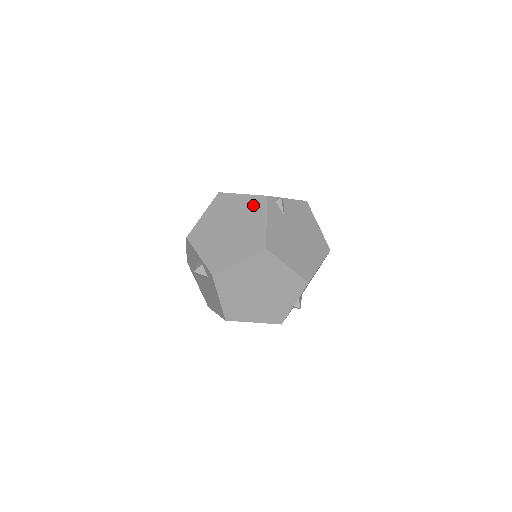
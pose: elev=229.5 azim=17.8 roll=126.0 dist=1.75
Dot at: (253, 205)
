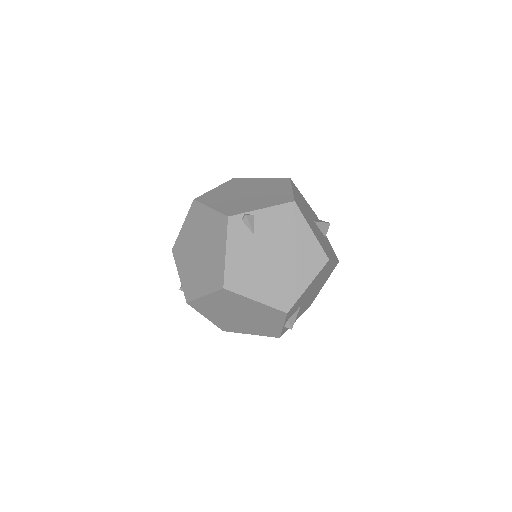
Dot at: (217, 226)
